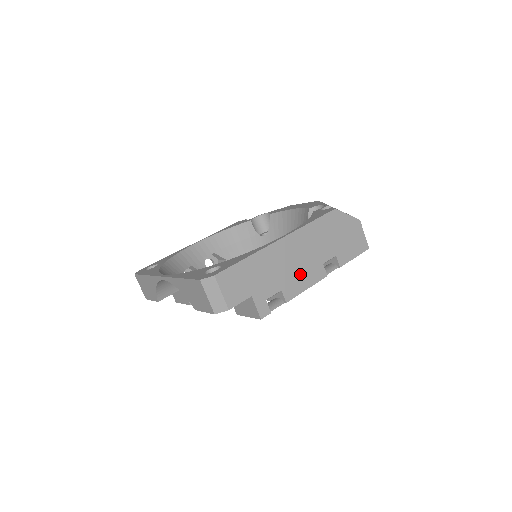
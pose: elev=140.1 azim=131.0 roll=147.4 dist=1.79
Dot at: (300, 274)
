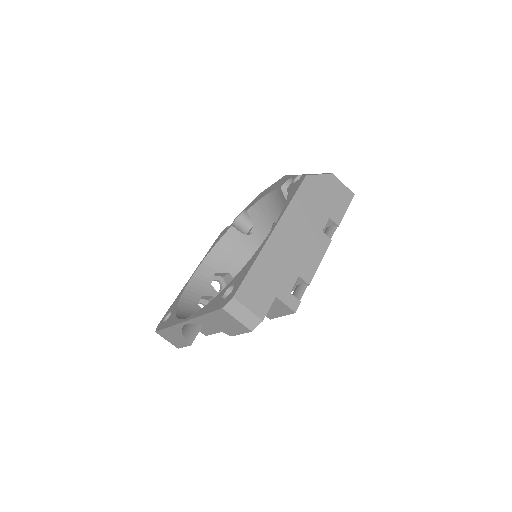
Dot at: (307, 252)
